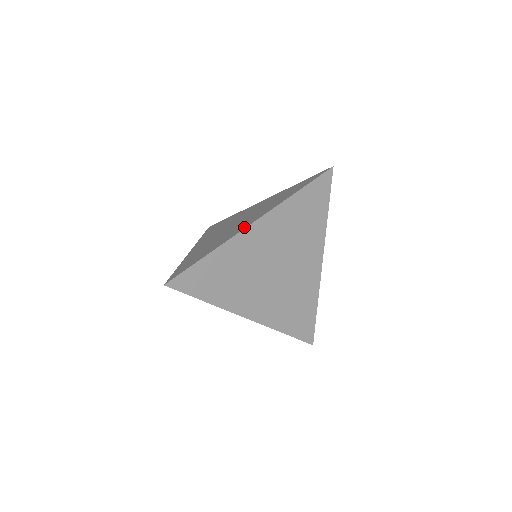
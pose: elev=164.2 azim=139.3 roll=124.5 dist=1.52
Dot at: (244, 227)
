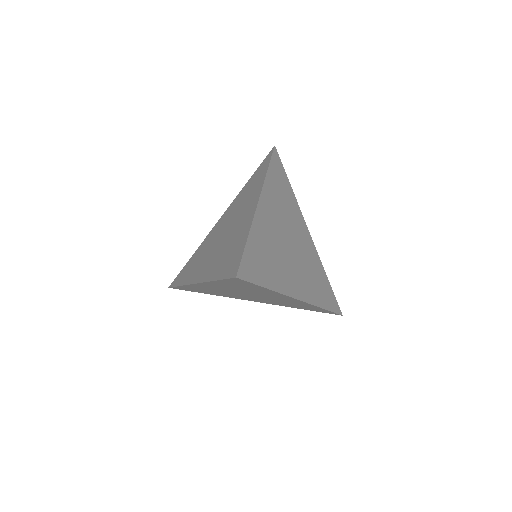
Dot at: (253, 208)
